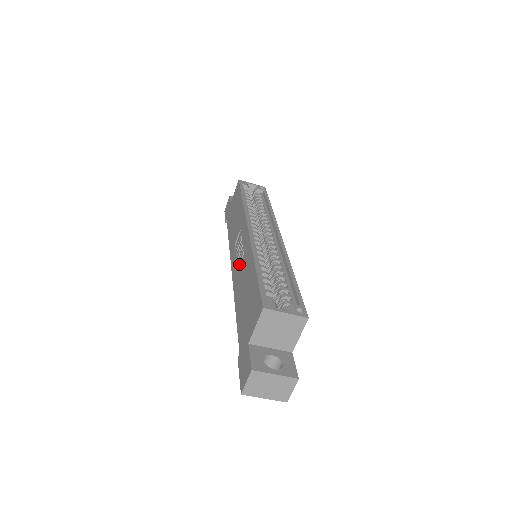
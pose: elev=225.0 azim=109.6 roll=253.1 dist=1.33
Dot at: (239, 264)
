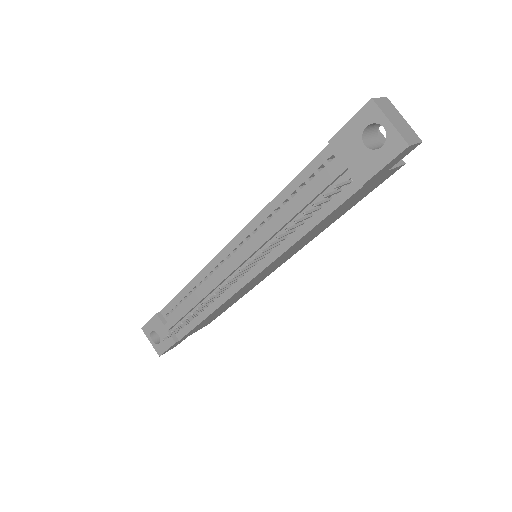
Dot at: occluded
